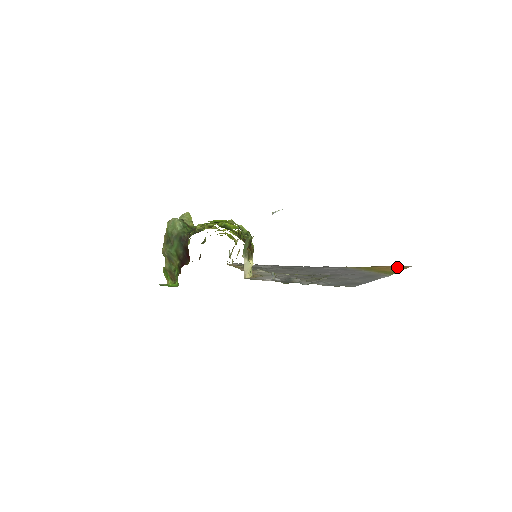
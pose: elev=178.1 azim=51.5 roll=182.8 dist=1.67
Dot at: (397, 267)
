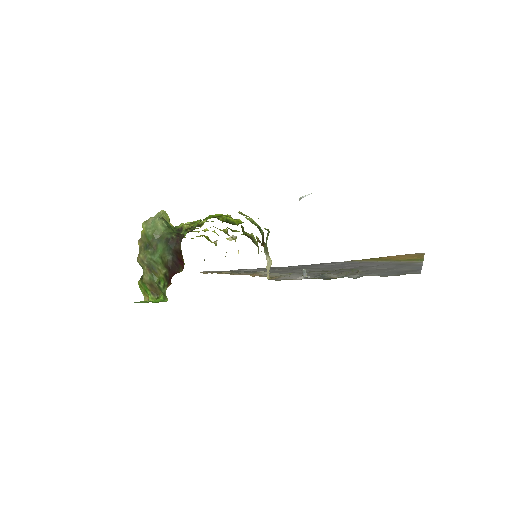
Dot at: (411, 255)
